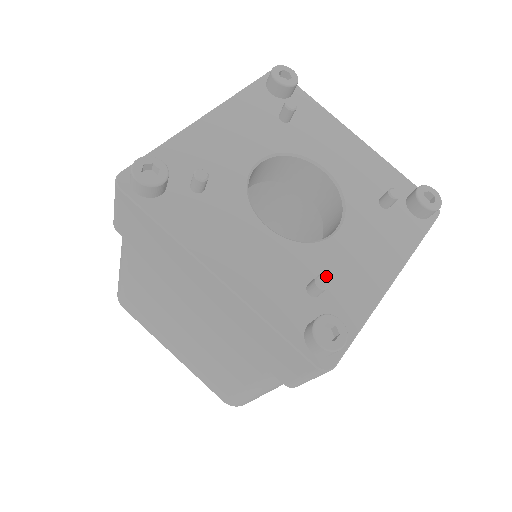
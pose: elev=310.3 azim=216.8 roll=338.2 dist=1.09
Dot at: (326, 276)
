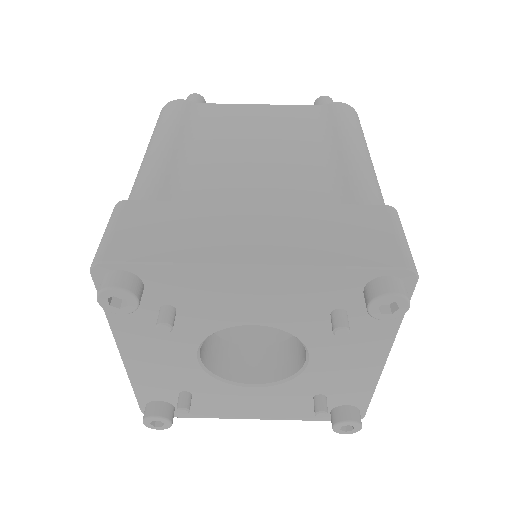
Dot at: (205, 395)
